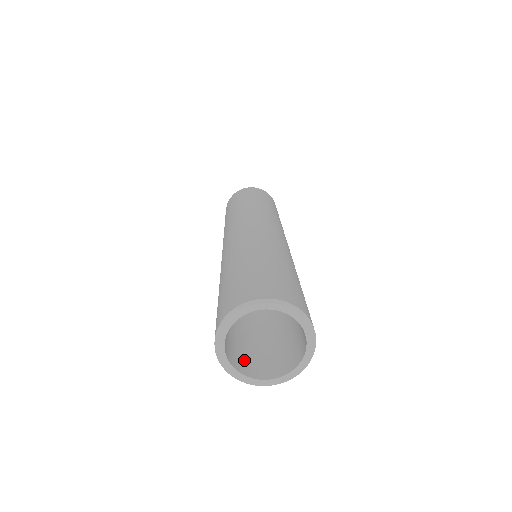
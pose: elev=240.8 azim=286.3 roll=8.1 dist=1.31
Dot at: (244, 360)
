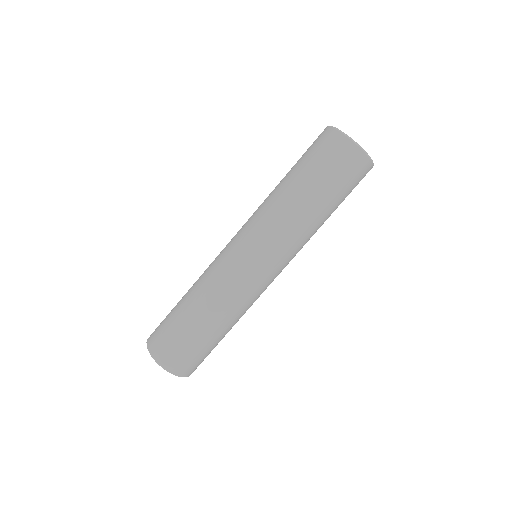
Dot at: occluded
